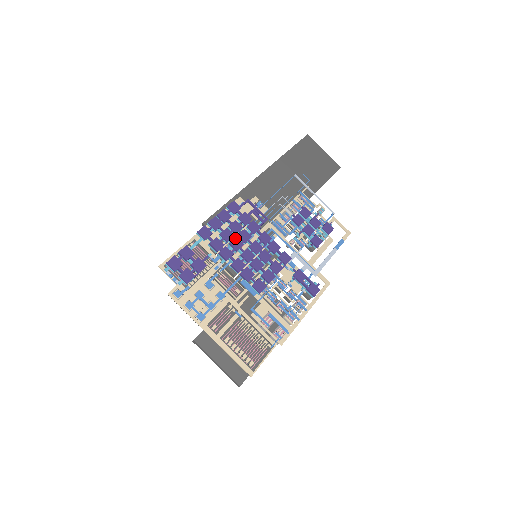
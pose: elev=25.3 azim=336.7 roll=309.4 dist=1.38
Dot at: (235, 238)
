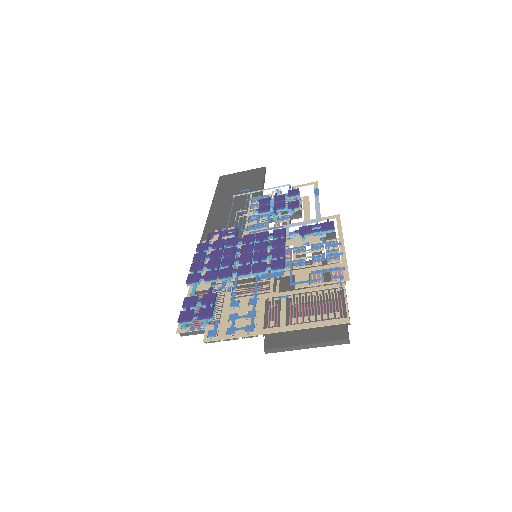
Dot at: (223, 259)
